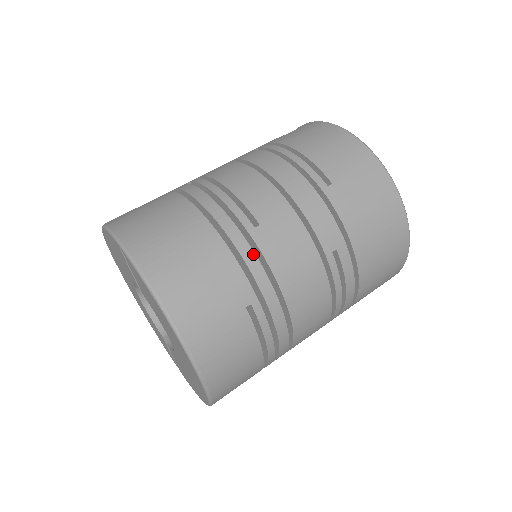
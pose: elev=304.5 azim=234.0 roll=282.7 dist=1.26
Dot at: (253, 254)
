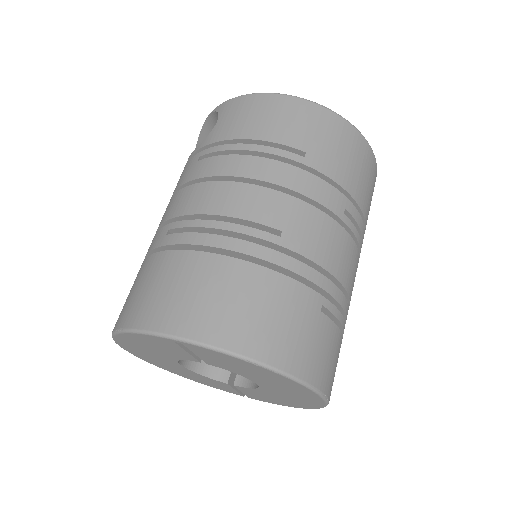
Dot at: (296, 261)
